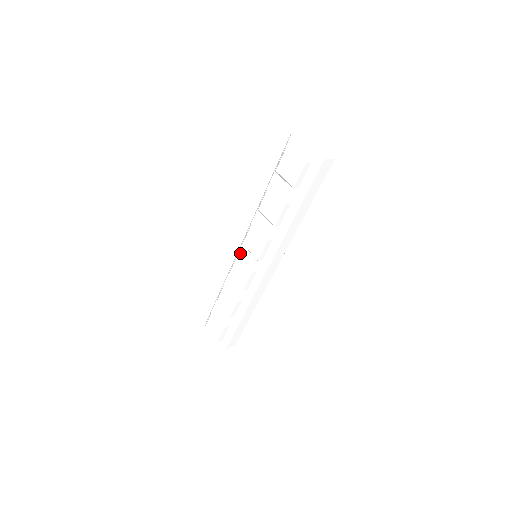
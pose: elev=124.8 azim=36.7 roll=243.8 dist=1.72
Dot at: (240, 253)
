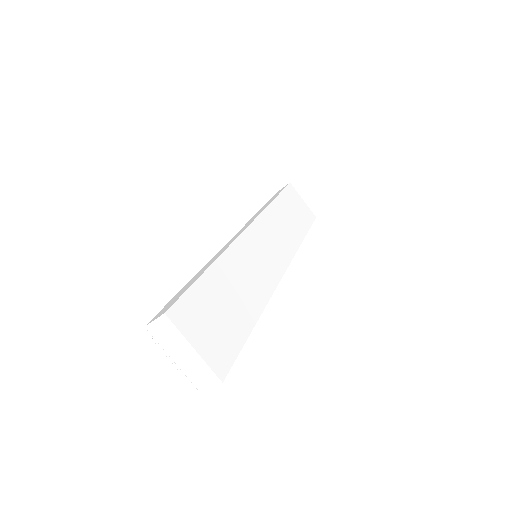
Dot at: occluded
